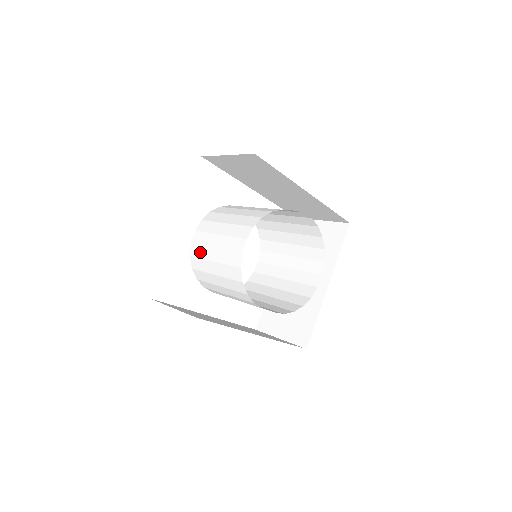
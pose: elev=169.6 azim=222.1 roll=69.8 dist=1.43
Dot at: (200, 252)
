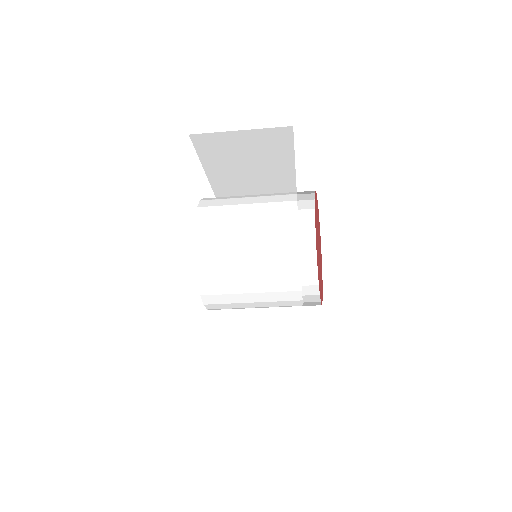
Dot at: occluded
